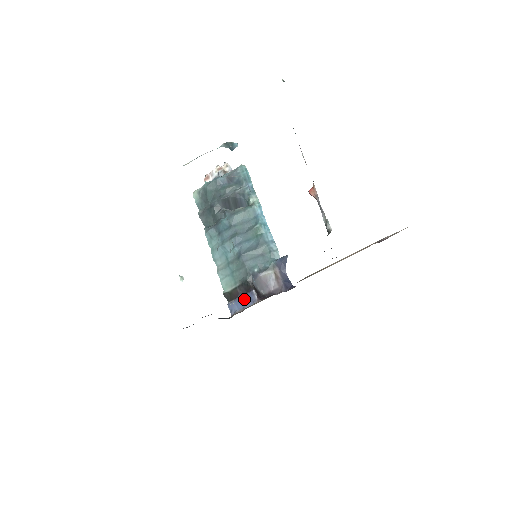
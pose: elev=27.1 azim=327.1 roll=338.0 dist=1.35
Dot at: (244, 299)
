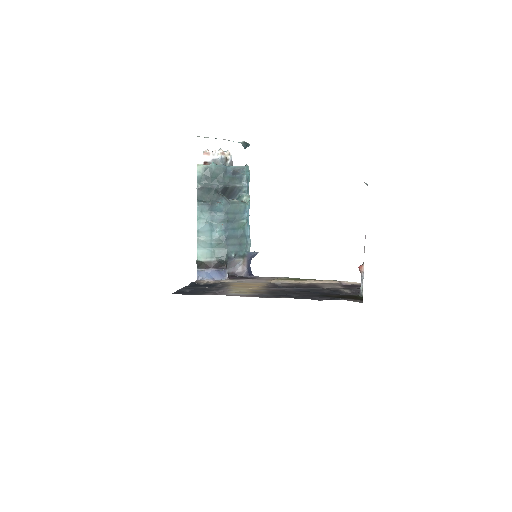
Dot at: (216, 273)
